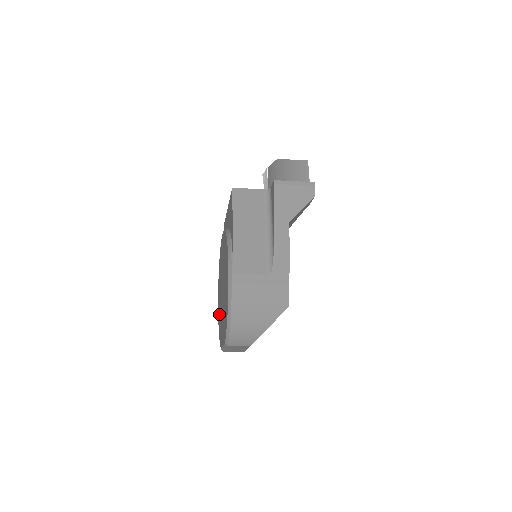
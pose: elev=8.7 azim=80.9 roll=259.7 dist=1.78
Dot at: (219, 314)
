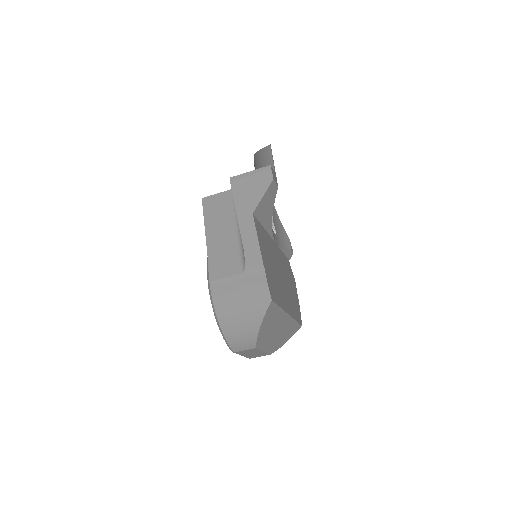
Dot at: occluded
